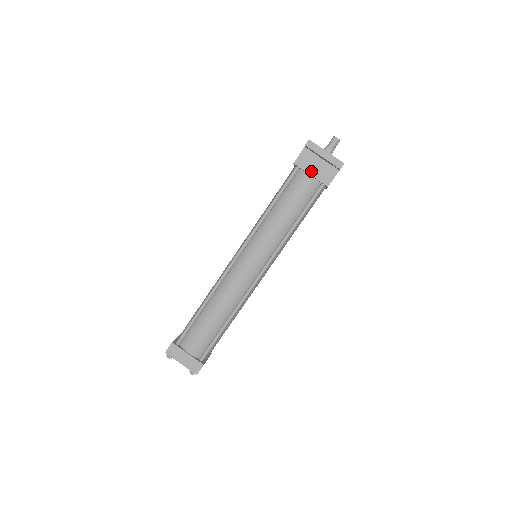
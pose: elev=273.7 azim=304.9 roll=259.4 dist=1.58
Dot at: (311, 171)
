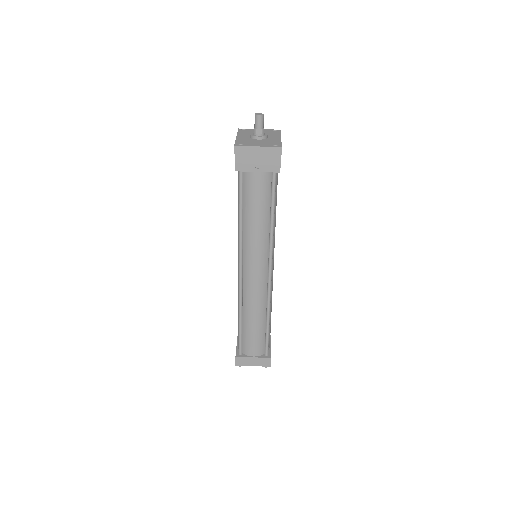
Dot at: (255, 168)
